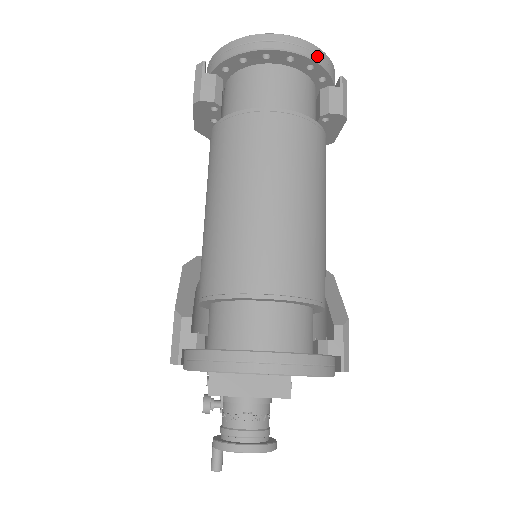
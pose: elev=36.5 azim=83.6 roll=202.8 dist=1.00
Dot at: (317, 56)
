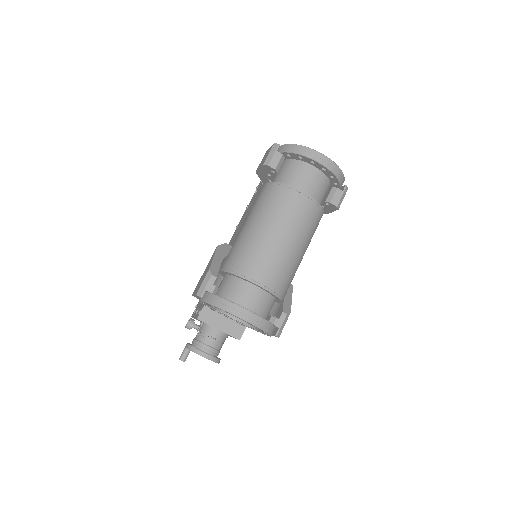
Dot at: (338, 174)
